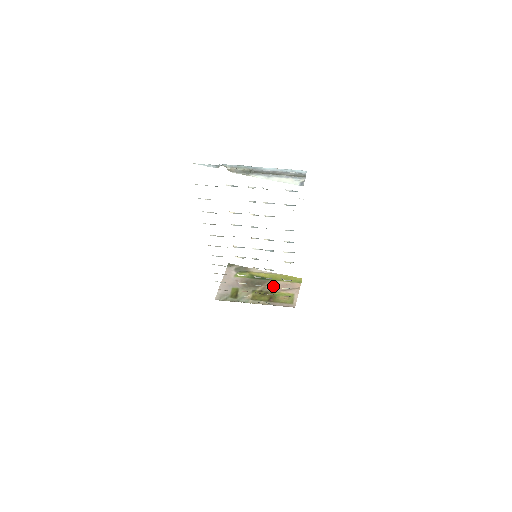
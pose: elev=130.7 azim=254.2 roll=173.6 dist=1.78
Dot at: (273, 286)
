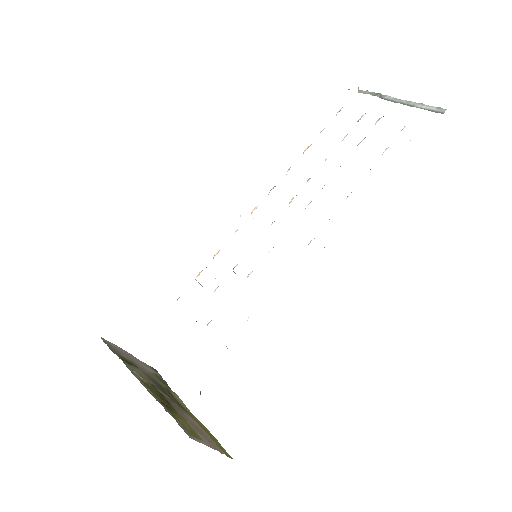
Dot at: (184, 412)
